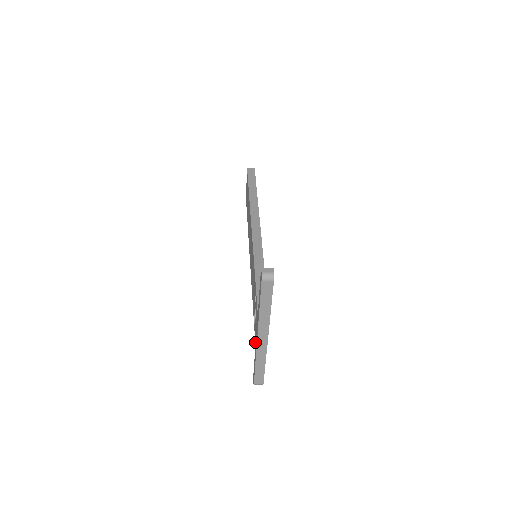
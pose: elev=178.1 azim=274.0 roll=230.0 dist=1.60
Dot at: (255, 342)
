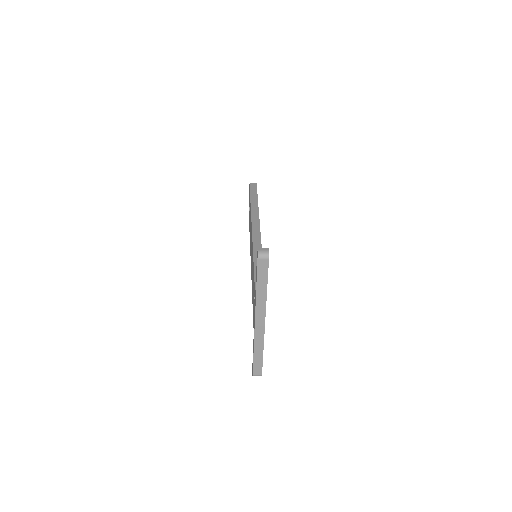
Dot at: occluded
